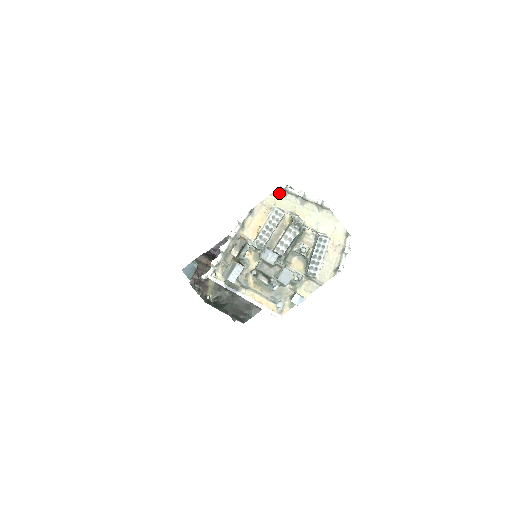
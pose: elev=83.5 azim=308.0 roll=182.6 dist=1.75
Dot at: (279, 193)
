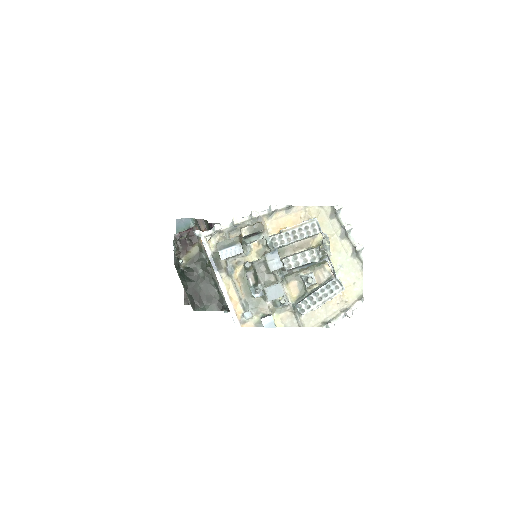
Dot at: (328, 211)
